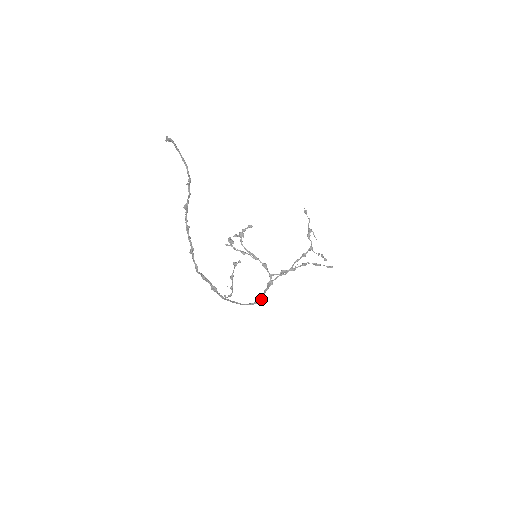
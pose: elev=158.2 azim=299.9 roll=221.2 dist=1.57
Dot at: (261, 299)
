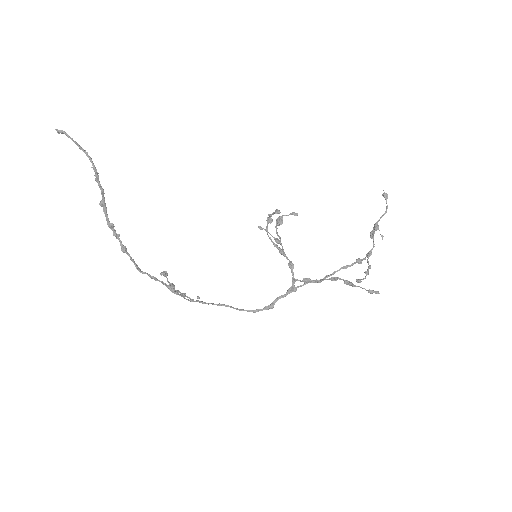
Dot at: (266, 307)
